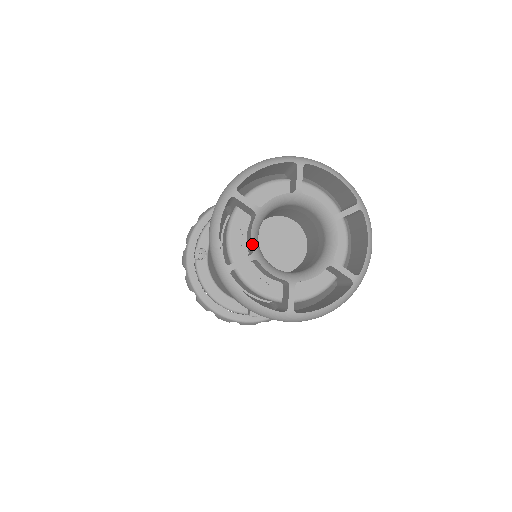
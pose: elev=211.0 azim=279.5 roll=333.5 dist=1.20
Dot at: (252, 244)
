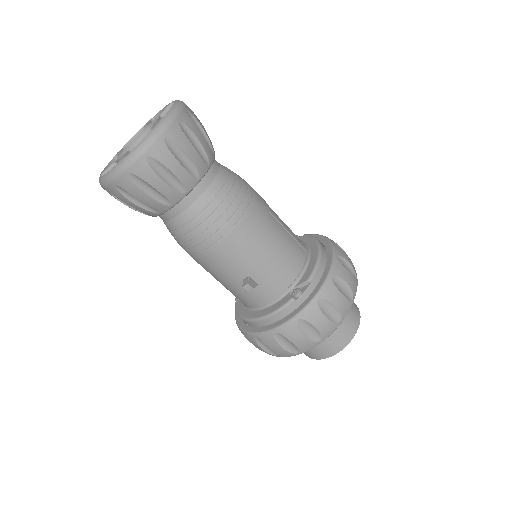
Dot at: (117, 160)
